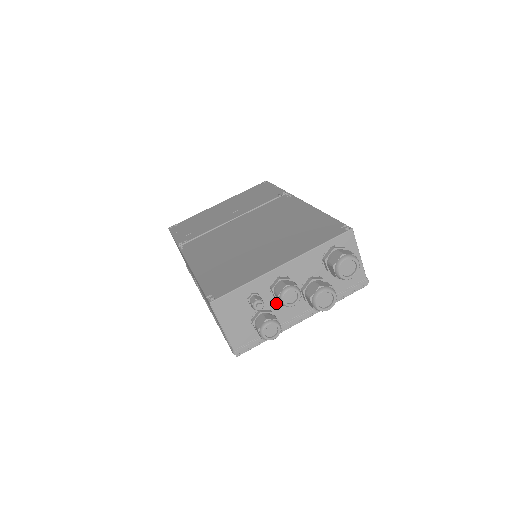
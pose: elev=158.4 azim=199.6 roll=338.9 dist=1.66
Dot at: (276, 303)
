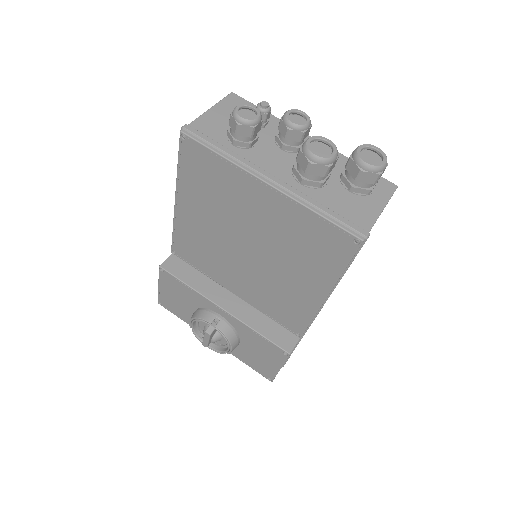
Dot at: (268, 146)
